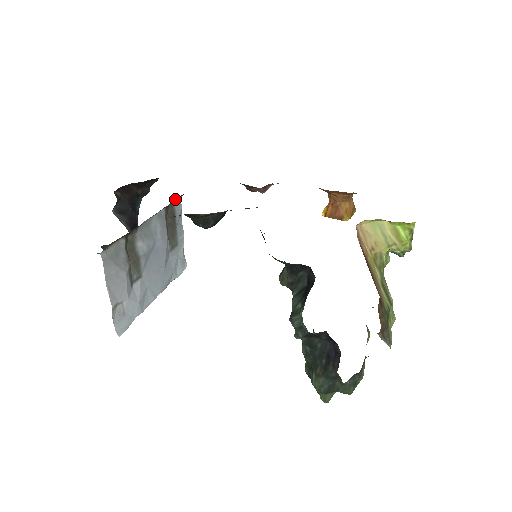
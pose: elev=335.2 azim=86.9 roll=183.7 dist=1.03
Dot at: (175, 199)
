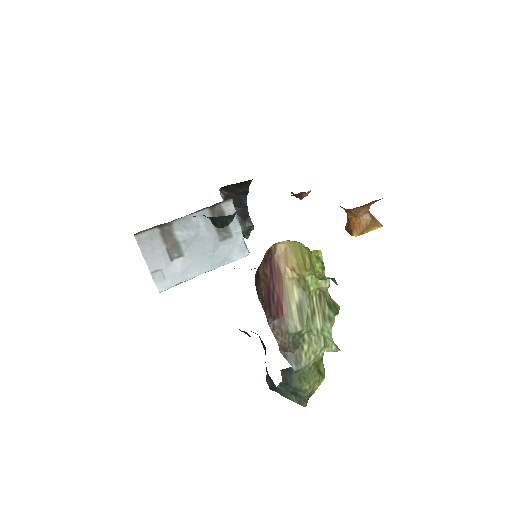
Dot at: occluded
